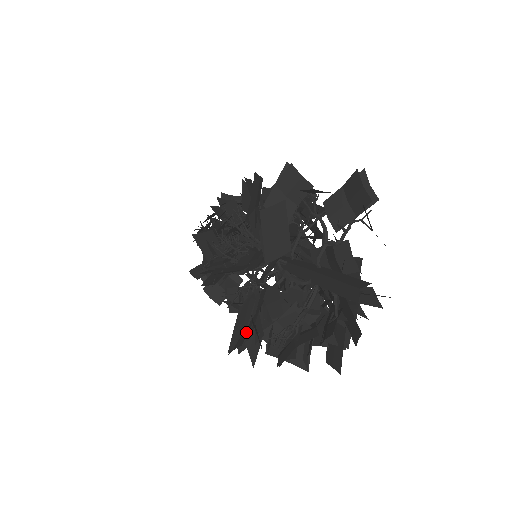
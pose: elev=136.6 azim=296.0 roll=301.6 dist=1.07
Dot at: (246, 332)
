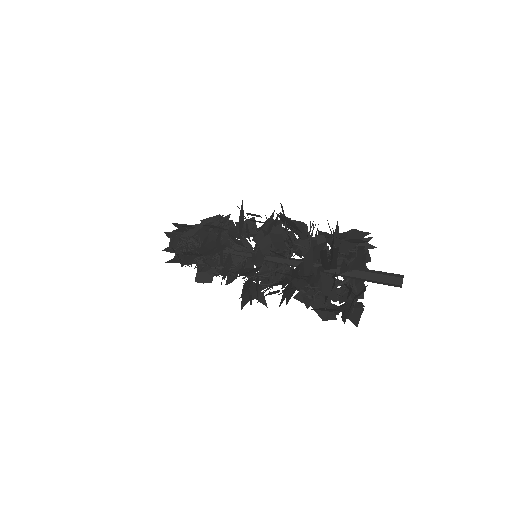
Dot at: (332, 314)
